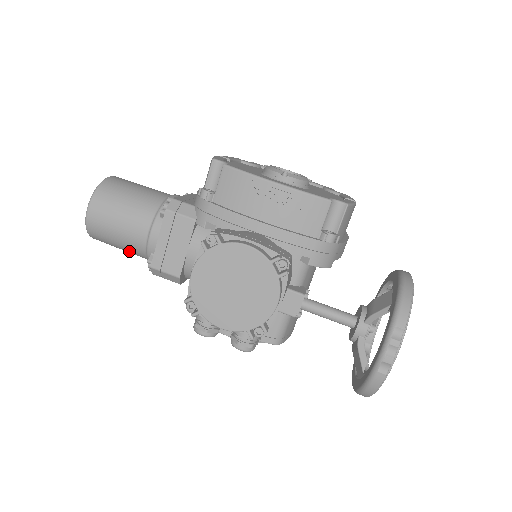
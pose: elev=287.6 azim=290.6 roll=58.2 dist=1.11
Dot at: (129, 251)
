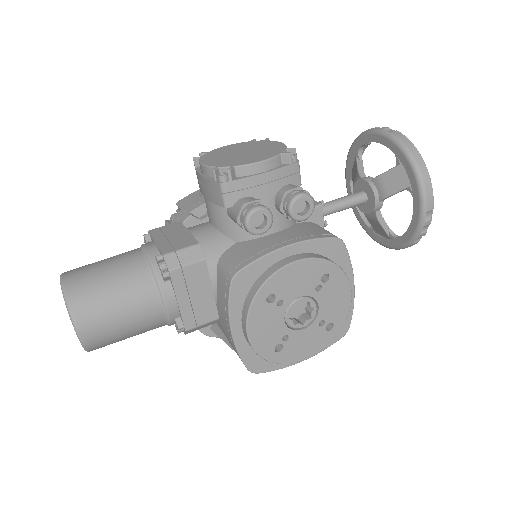
Dot at: (128, 289)
